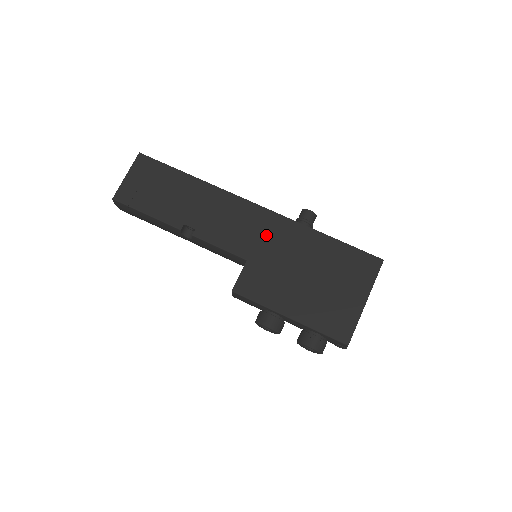
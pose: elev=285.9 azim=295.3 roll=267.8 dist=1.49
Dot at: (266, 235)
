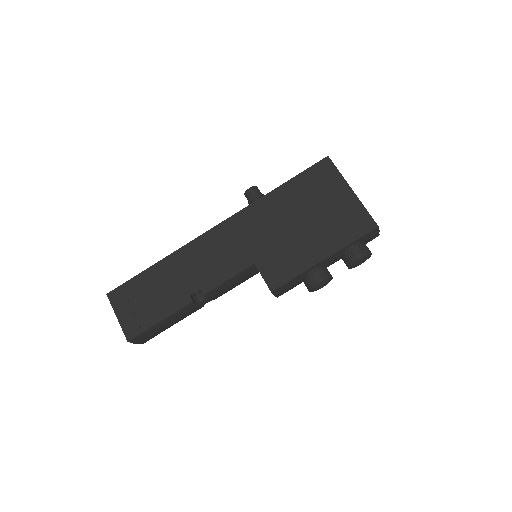
Dot at: (245, 235)
